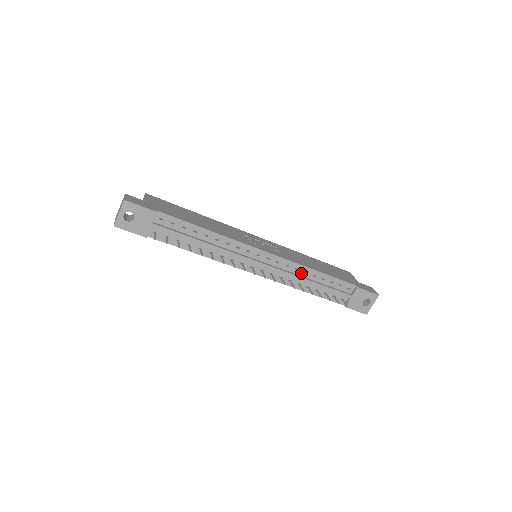
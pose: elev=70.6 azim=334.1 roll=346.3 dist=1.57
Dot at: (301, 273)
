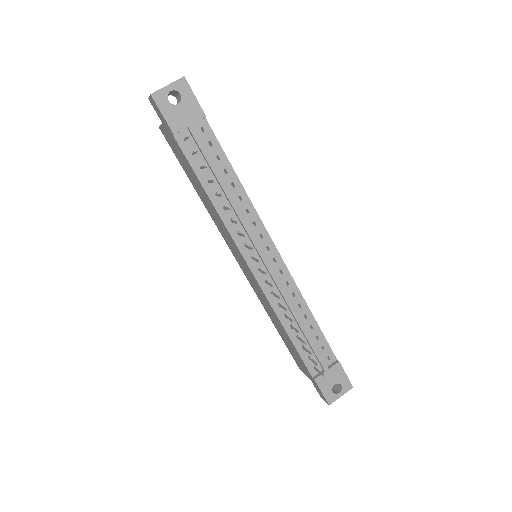
Dot at: (295, 303)
